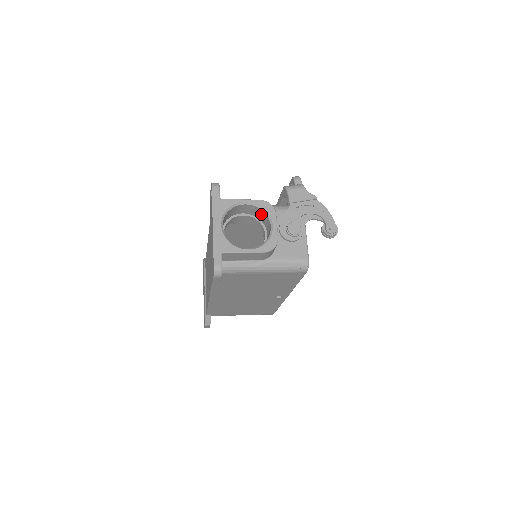
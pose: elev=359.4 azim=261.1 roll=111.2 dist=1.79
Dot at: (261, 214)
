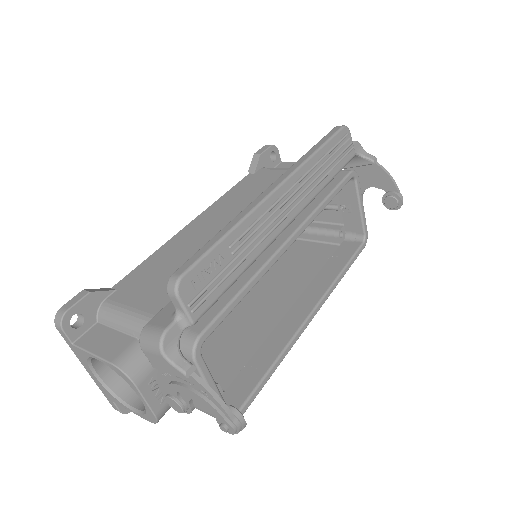
Dot at: occluded
